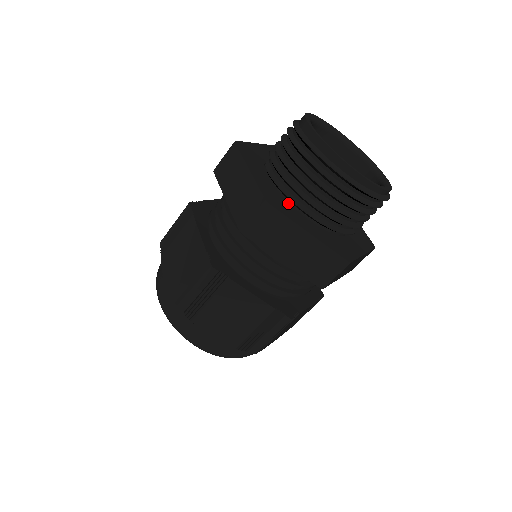
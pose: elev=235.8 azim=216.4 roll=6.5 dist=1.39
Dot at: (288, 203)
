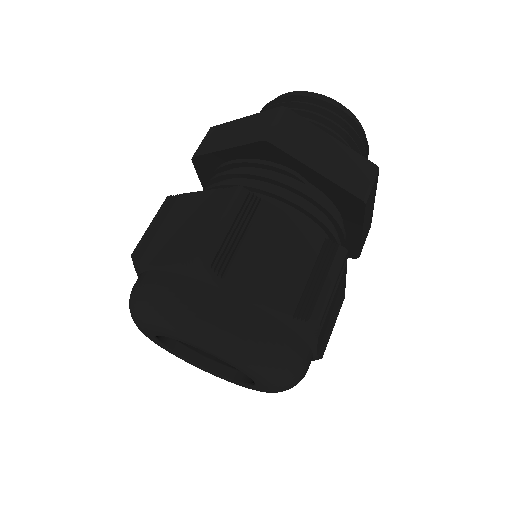
Dot at: occluded
